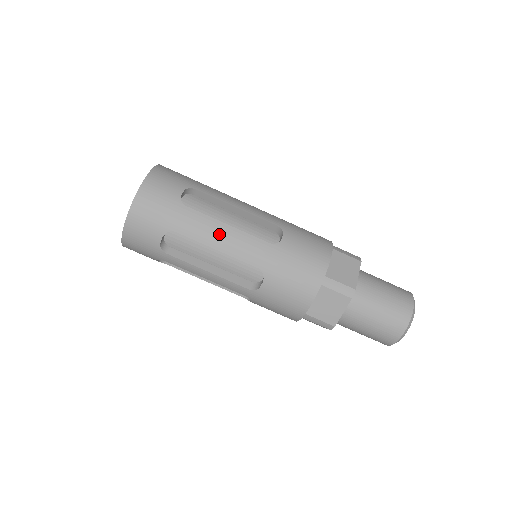
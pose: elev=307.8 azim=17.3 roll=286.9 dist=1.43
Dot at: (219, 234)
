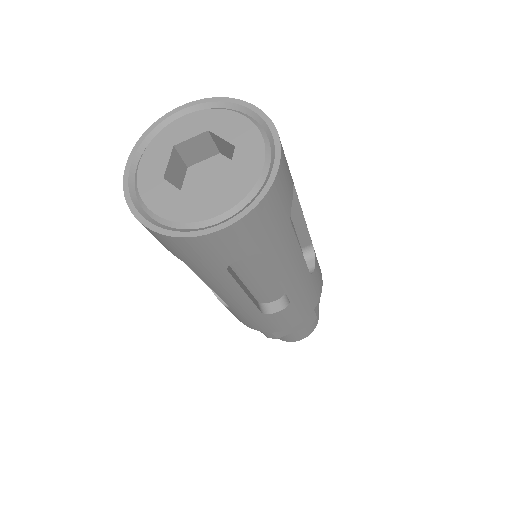
Dot at: (228, 292)
